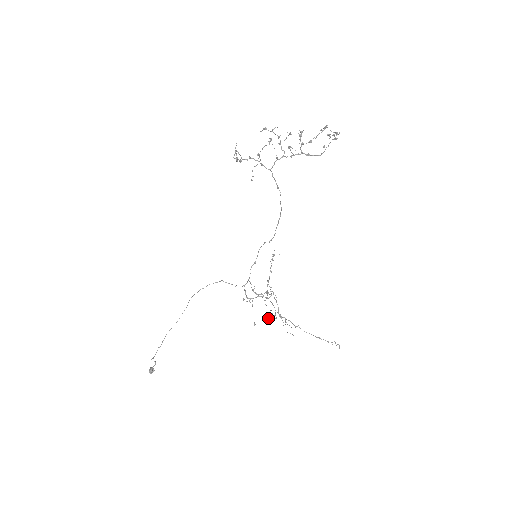
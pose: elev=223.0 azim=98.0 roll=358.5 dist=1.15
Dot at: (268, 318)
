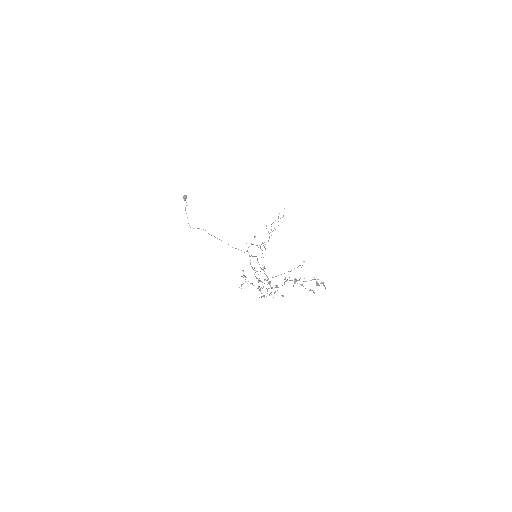
Dot at: occluded
